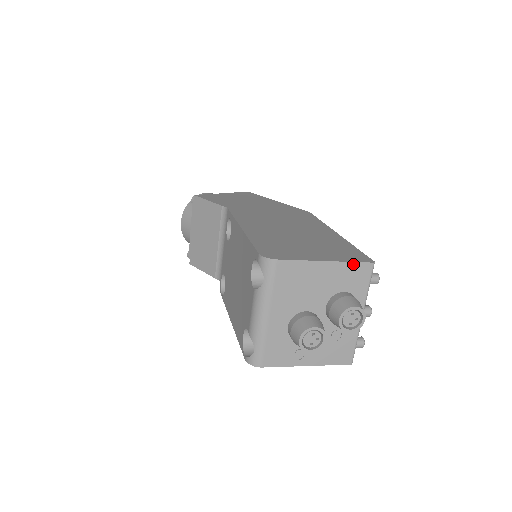
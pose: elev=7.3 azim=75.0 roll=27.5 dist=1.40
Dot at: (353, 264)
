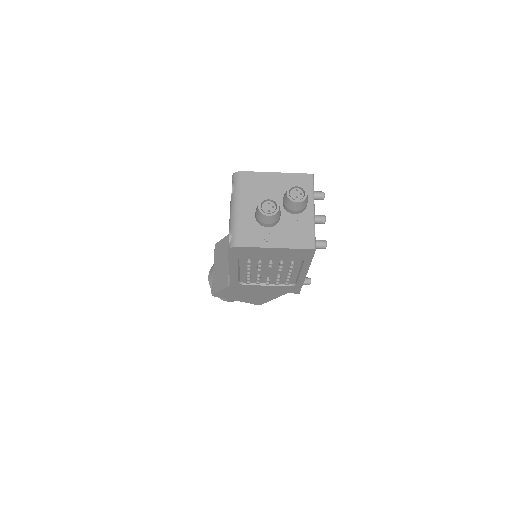
Dot at: (297, 175)
